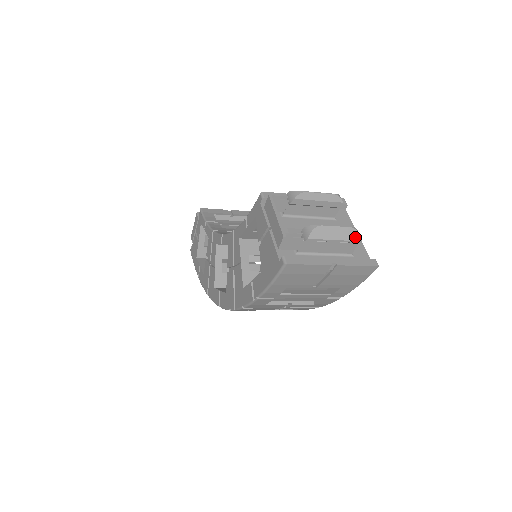
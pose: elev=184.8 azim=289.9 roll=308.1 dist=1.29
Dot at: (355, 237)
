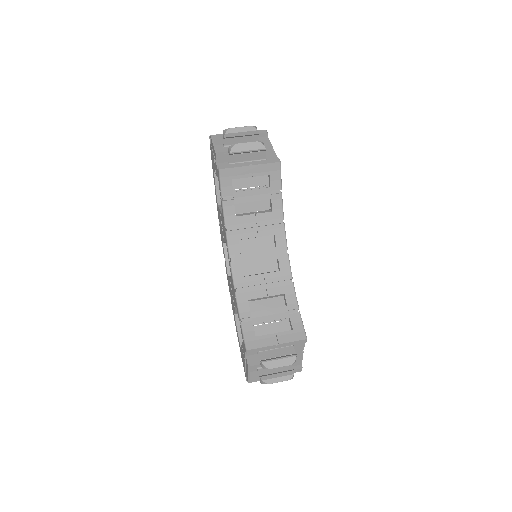
Dot at: (290, 378)
